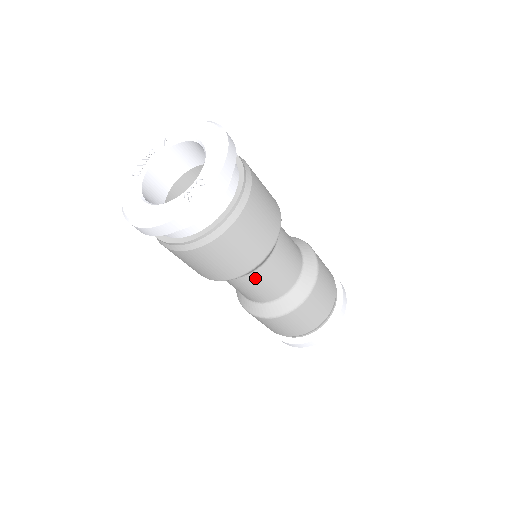
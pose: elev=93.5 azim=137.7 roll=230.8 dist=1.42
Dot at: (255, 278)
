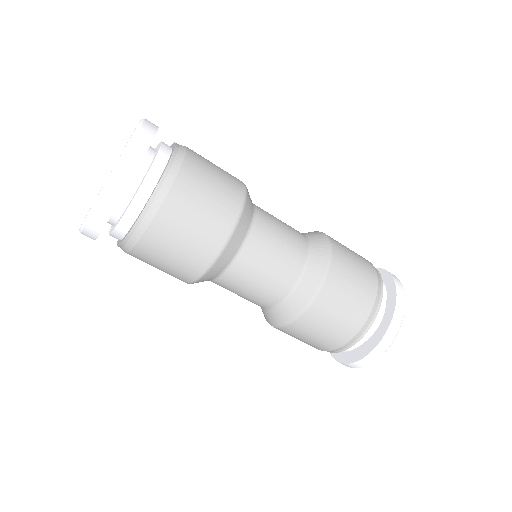
Dot at: (249, 258)
